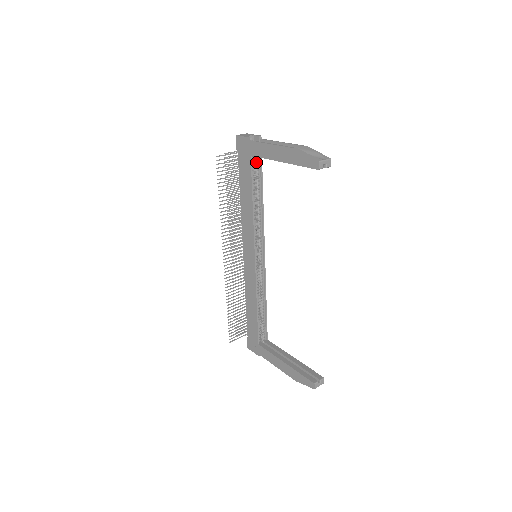
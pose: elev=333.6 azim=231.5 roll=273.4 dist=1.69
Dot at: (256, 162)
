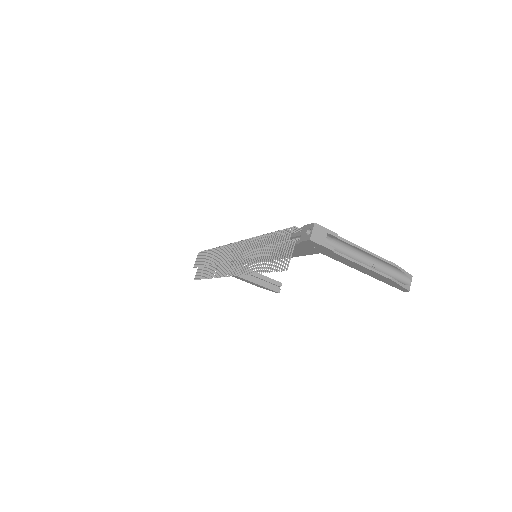
Dot at: occluded
